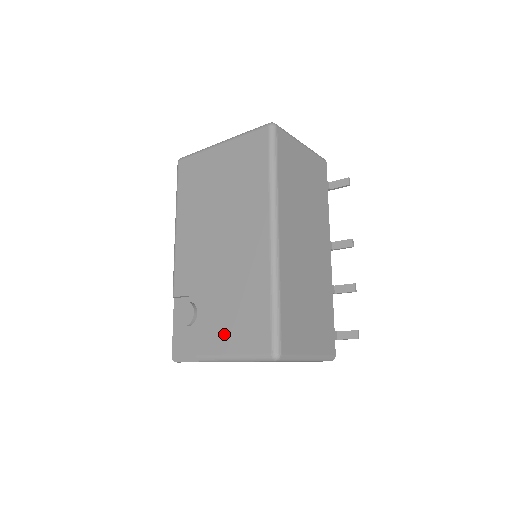
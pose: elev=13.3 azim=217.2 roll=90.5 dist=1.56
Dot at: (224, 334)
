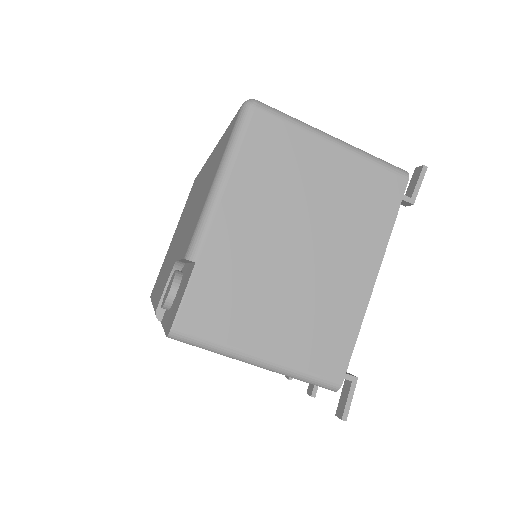
Dot at: (202, 201)
